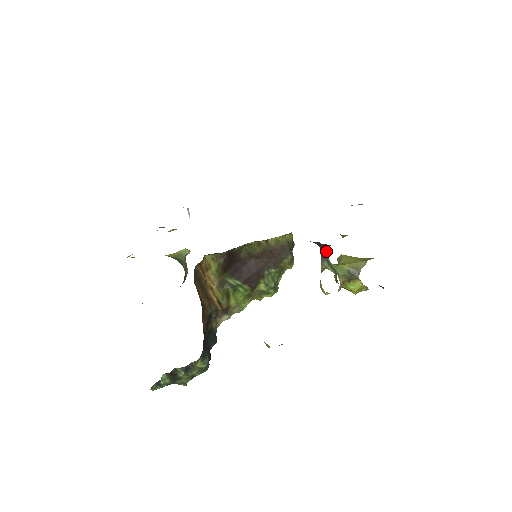
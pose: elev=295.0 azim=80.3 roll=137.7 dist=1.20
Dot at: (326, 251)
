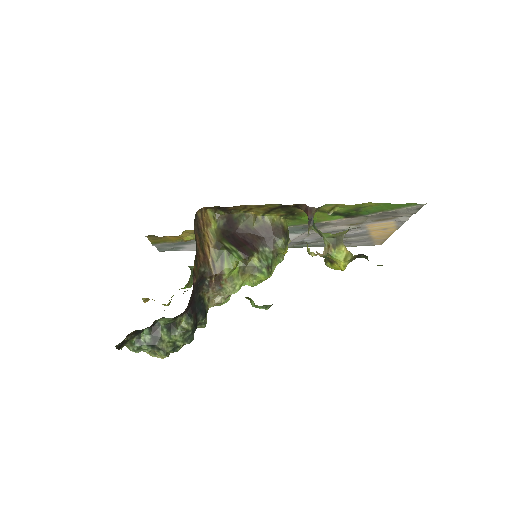
Dot at: (312, 216)
